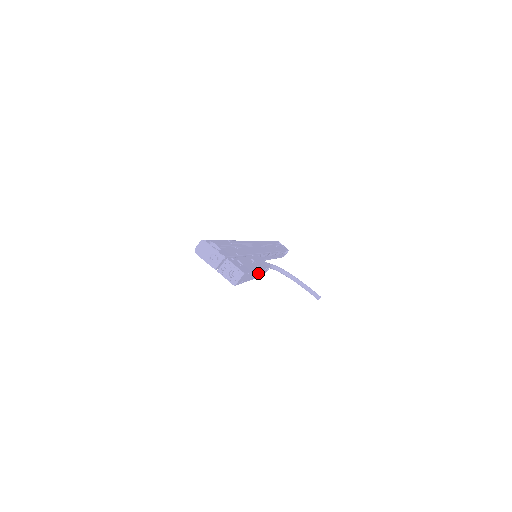
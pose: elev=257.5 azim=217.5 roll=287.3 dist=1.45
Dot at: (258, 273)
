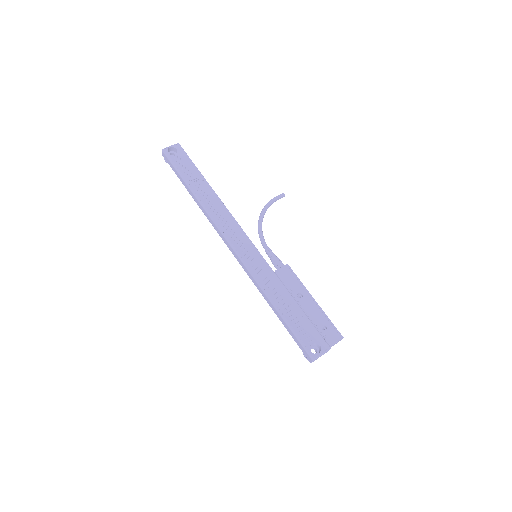
Dot at: occluded
